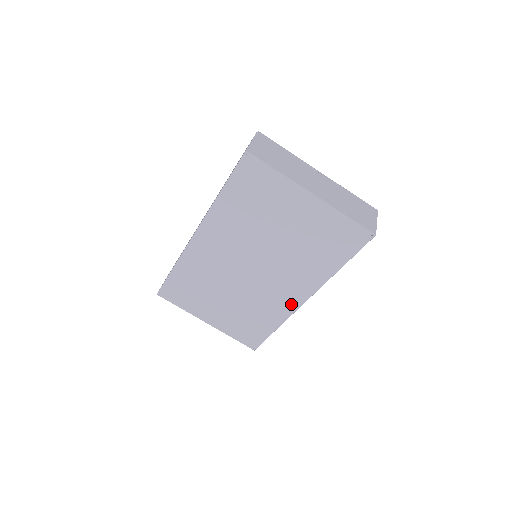
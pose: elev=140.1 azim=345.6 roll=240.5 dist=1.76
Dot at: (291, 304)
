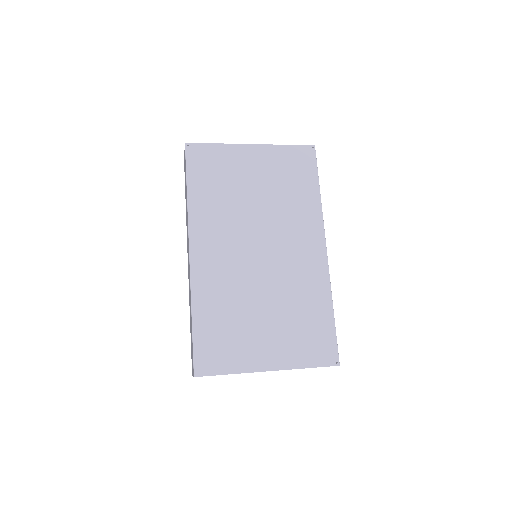
Dot at: (319, 262)
